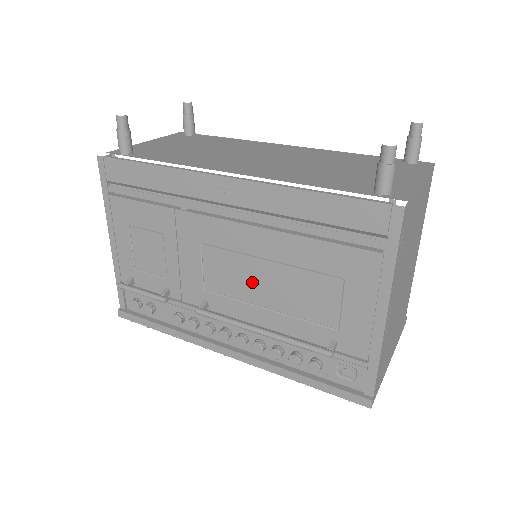
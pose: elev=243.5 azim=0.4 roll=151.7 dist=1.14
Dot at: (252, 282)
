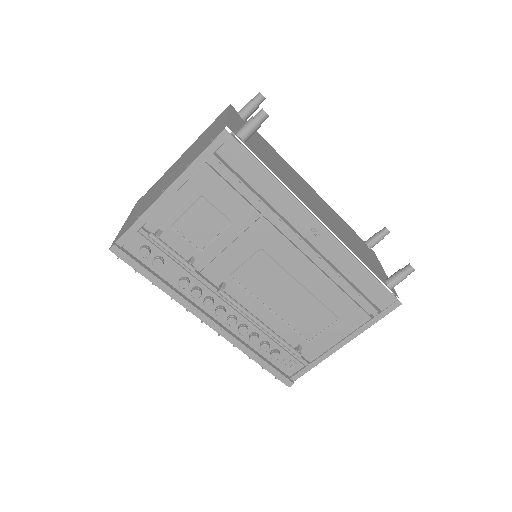
Dot at: (275, 290)
